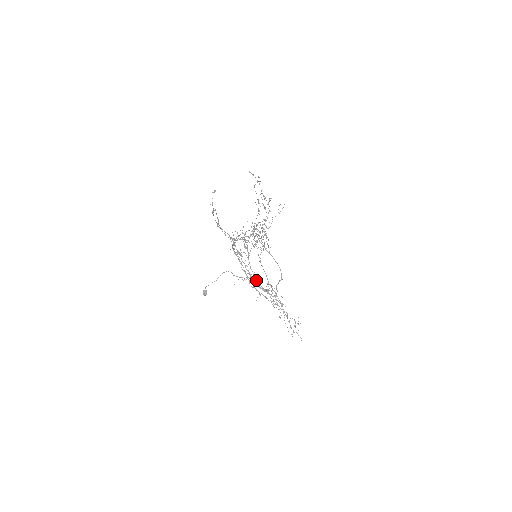
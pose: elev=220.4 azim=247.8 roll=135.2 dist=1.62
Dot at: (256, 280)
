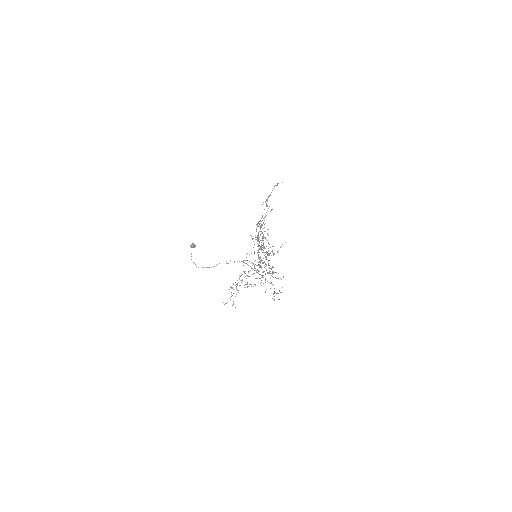
Dot at: (263, 244)
